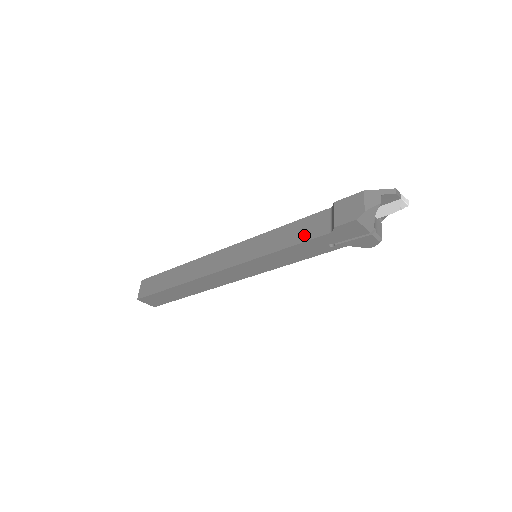
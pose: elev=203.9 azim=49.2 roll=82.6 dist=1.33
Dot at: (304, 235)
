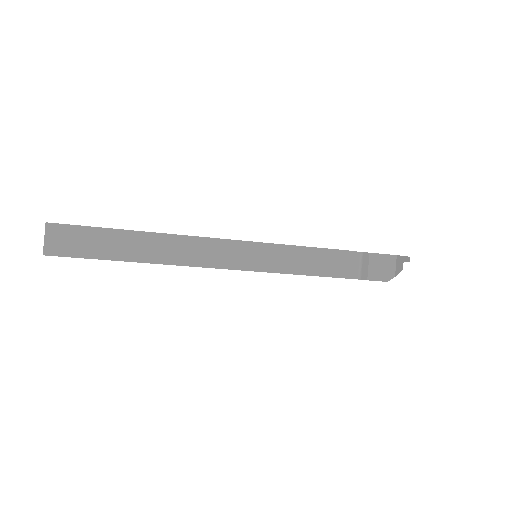
Dot at: (332, 270)
